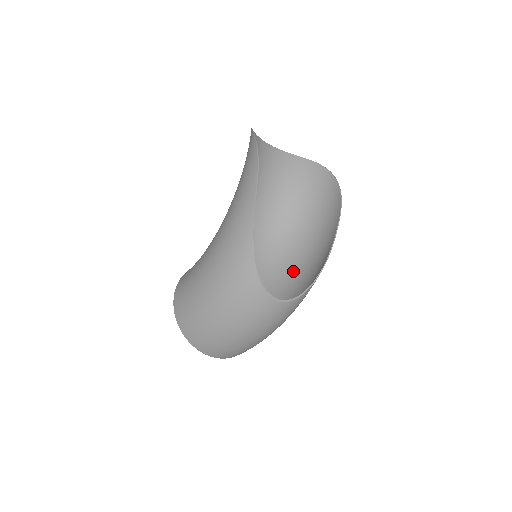
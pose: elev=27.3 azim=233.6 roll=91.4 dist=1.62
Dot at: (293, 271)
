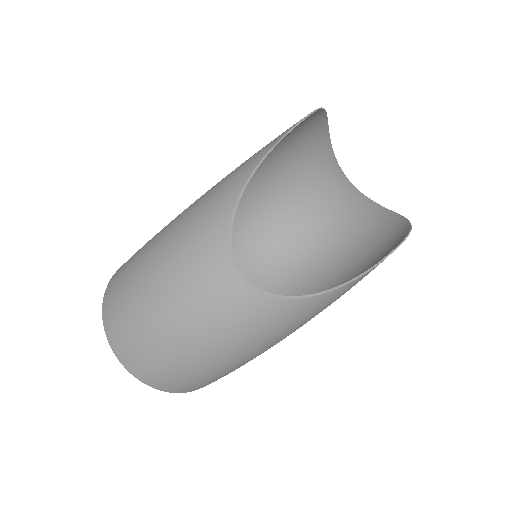
Dot at: occluded
